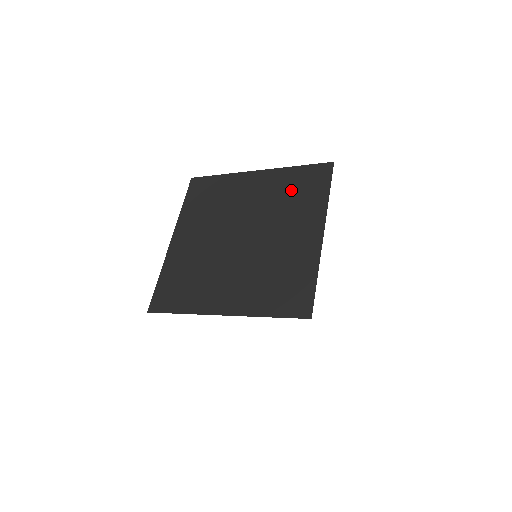
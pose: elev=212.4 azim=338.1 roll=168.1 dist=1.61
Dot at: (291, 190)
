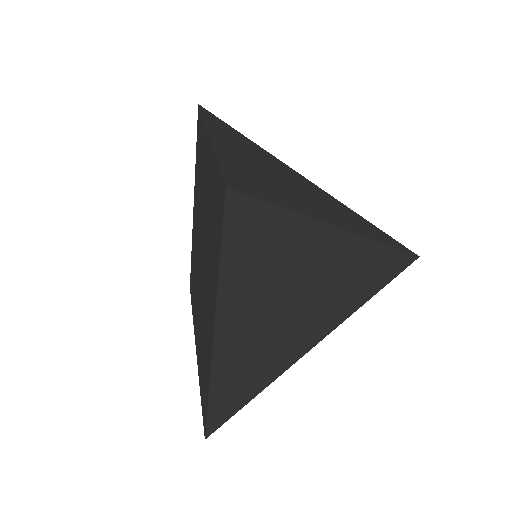
Dot at: (211, 213)
